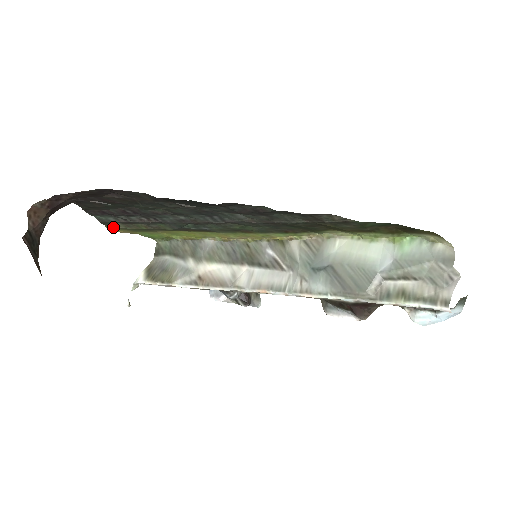
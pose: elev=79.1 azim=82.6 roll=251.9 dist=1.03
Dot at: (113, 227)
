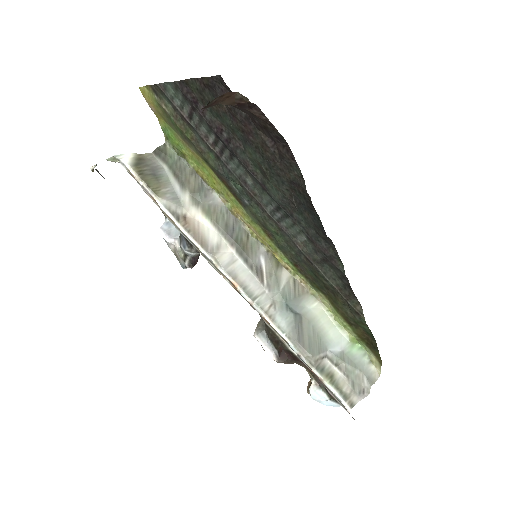
Dot at: (157, 98)
